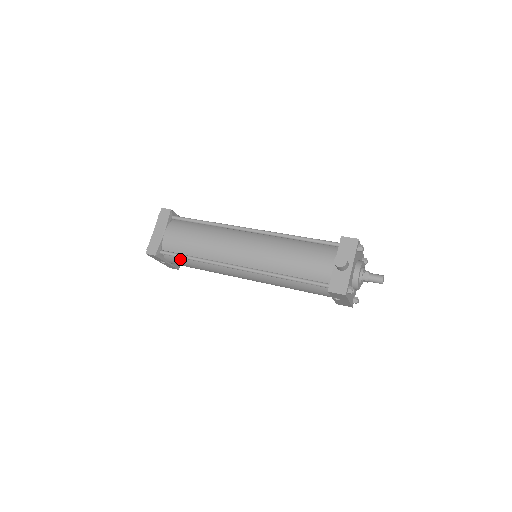
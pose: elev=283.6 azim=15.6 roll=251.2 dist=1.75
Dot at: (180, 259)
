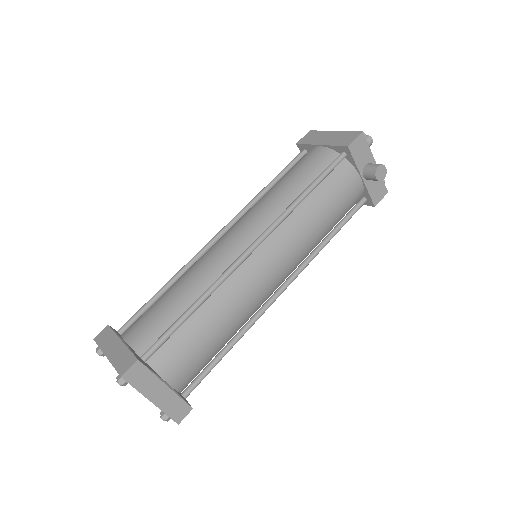
Dot at: occluded
